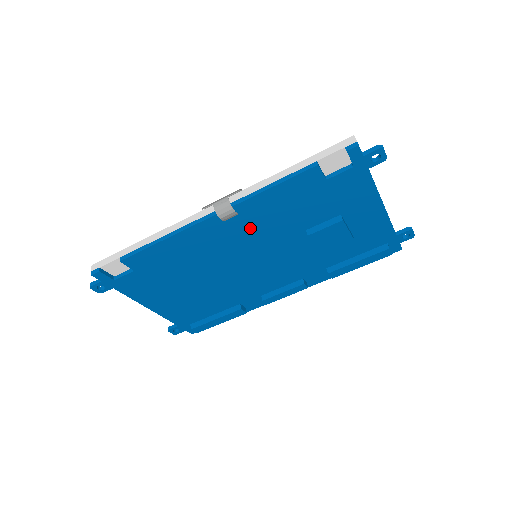
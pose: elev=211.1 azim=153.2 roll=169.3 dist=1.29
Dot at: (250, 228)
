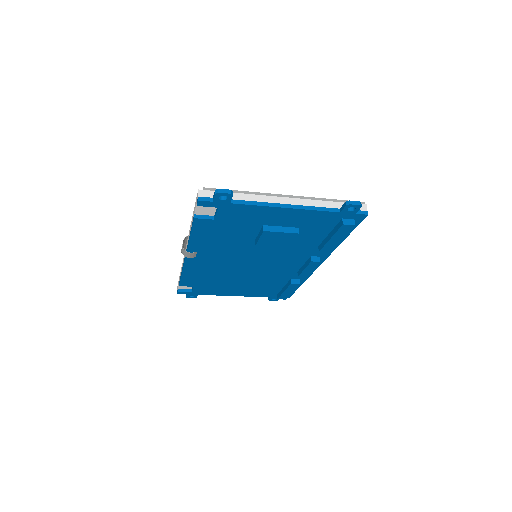
Dot at: (217, 253)
